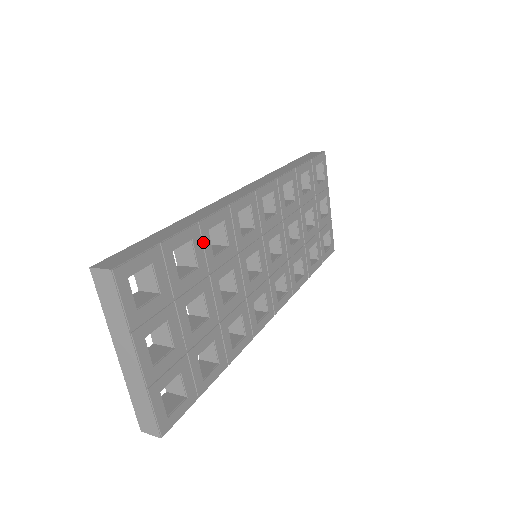
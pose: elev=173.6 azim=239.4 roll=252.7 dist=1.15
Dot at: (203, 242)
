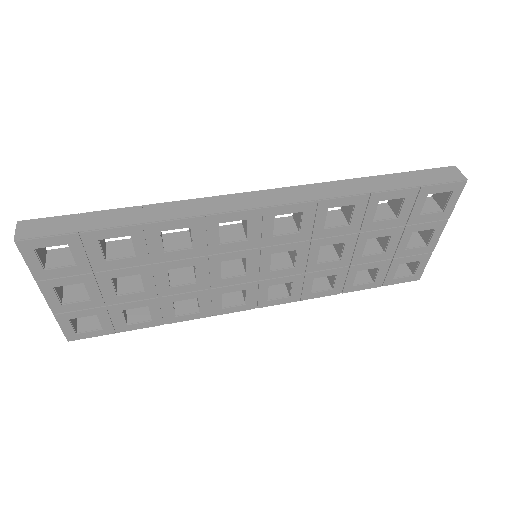
Dot at: (149, 240)
